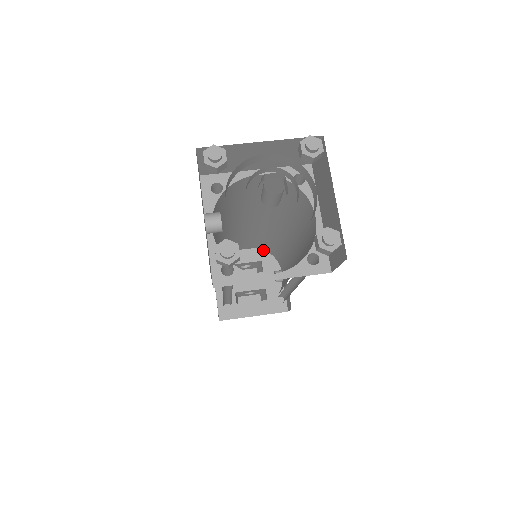
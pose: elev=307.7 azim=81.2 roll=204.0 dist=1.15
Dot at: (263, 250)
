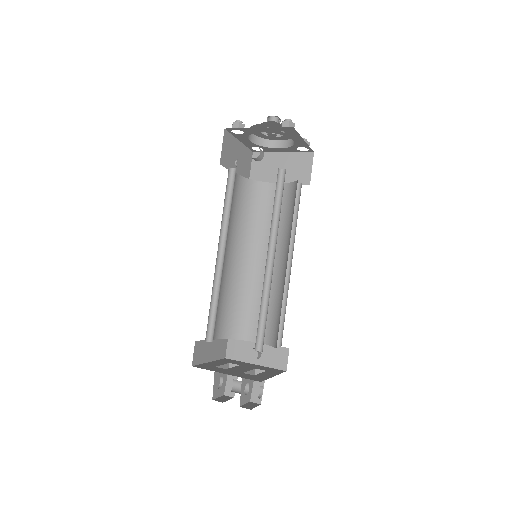
Dot at: (221, 360)
